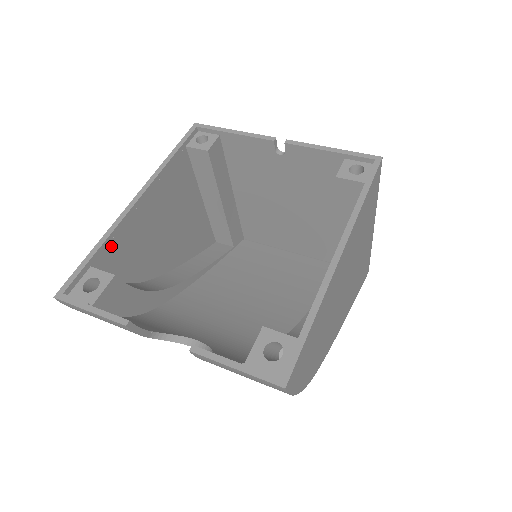
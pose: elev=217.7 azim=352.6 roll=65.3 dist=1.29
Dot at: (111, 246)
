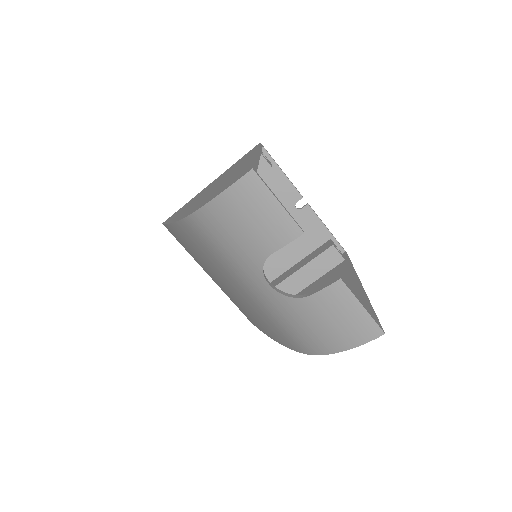
Dot at: occluded
